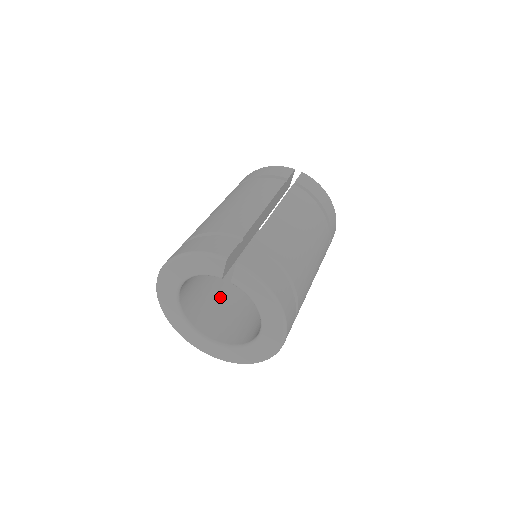
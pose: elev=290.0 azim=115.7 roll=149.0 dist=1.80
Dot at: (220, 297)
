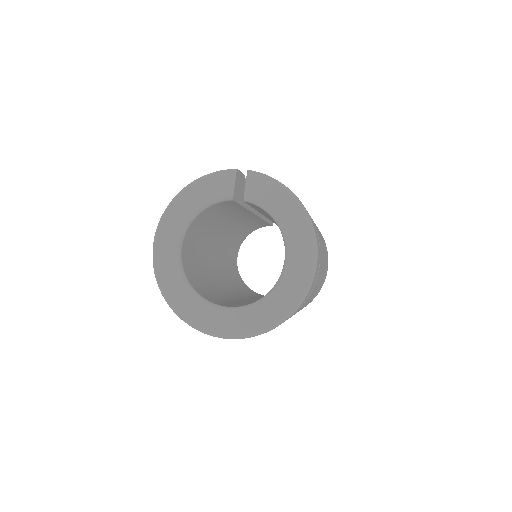
Dot at: (223, 296)
